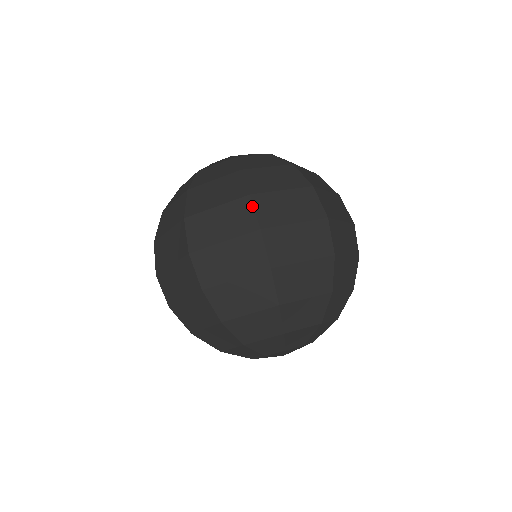
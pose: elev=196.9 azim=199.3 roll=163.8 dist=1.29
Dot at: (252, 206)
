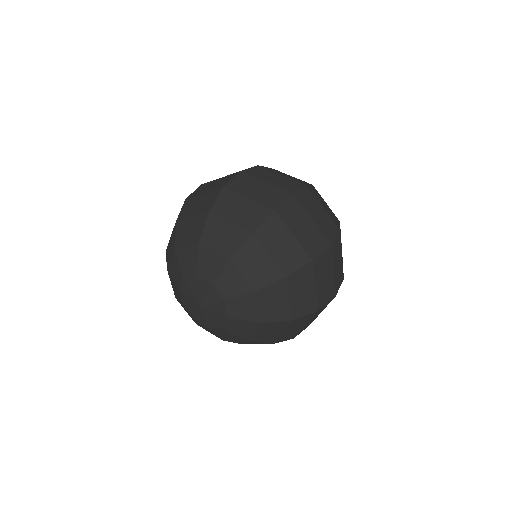
Dot at: (301, 187)
